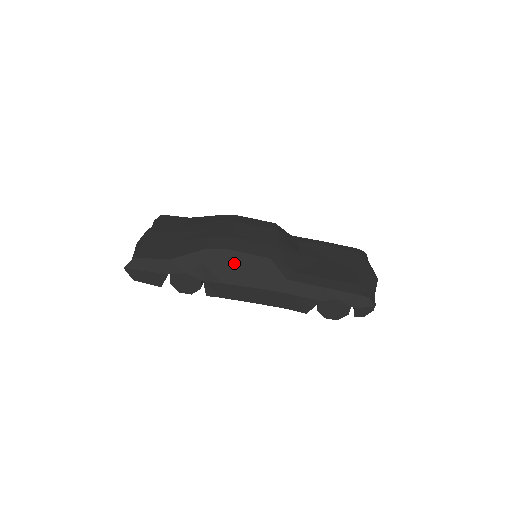
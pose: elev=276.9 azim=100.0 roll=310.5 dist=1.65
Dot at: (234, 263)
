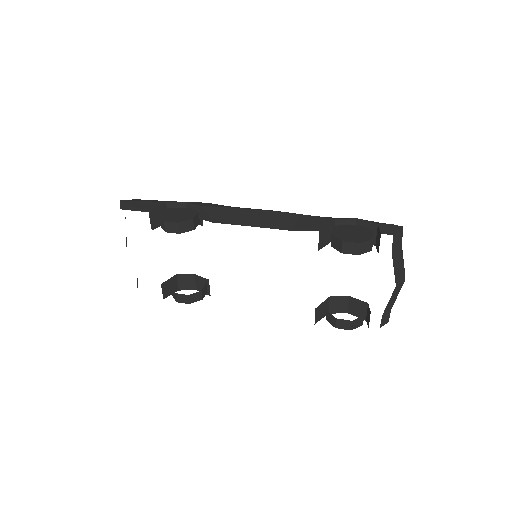
Dot at: occluded
